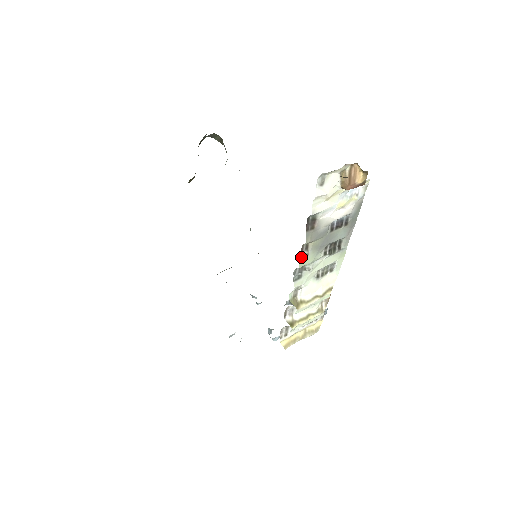
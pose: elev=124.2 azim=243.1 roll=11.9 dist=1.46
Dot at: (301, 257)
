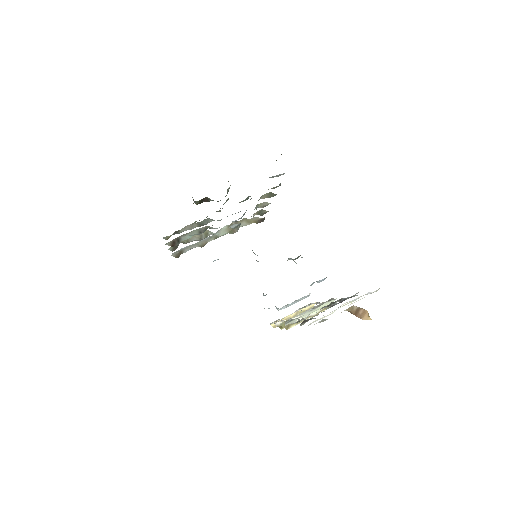
Dot at: occluded
